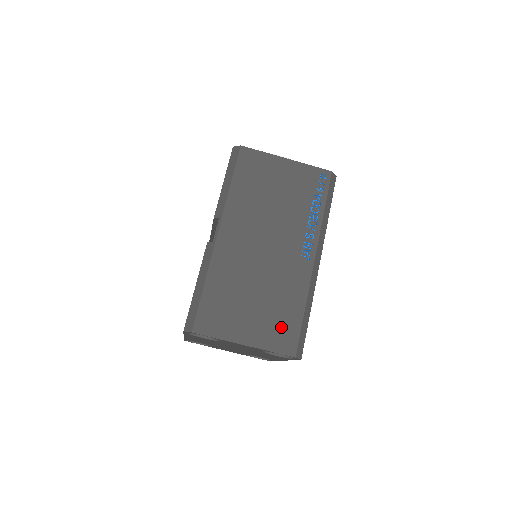
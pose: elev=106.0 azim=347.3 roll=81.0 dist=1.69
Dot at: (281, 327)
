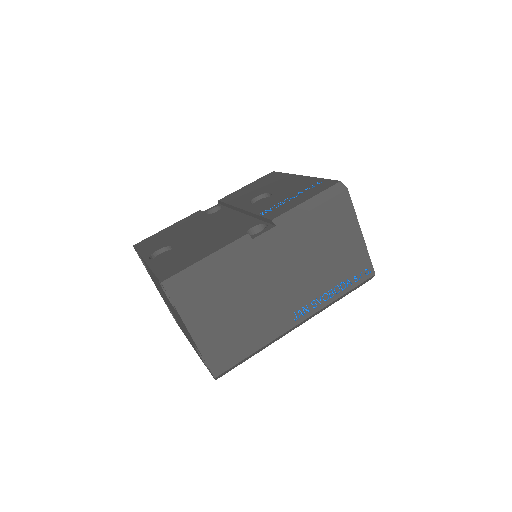
Dot at: (229, 349)
